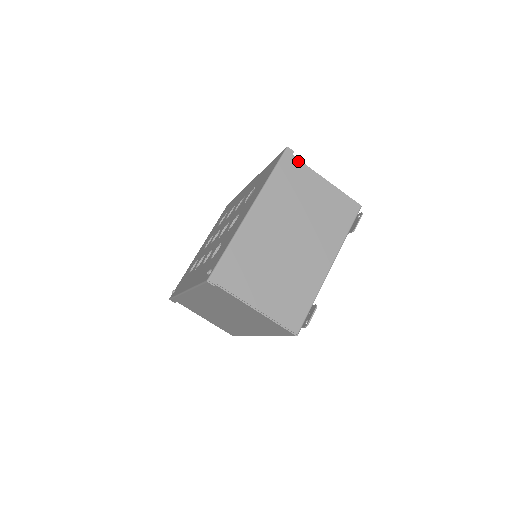
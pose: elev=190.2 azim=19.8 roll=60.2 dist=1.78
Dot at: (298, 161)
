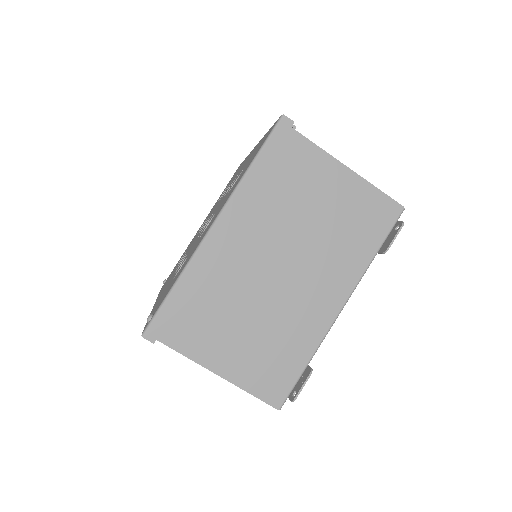
Dot at: (300, 138)
